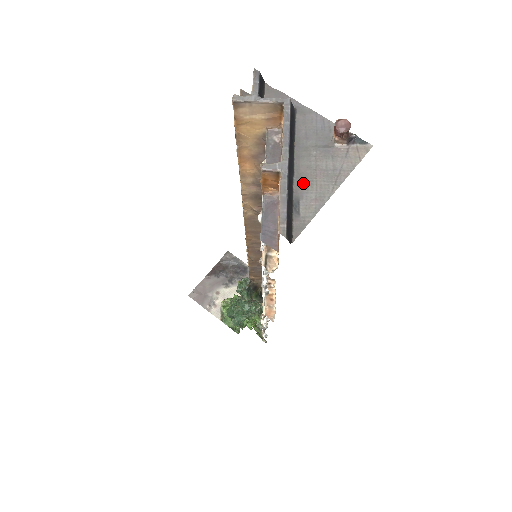
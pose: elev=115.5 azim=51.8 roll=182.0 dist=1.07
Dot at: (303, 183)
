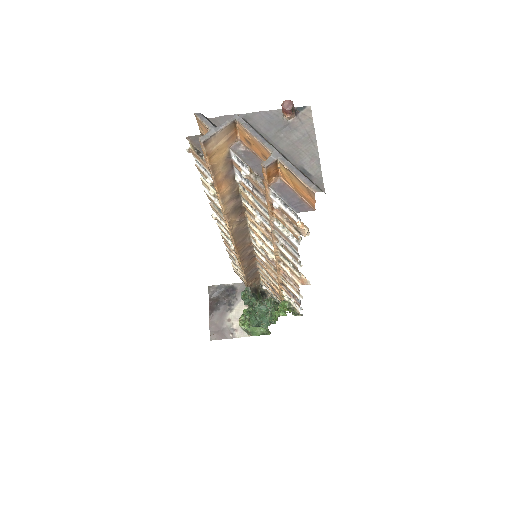
Dot at: (294, 157)
